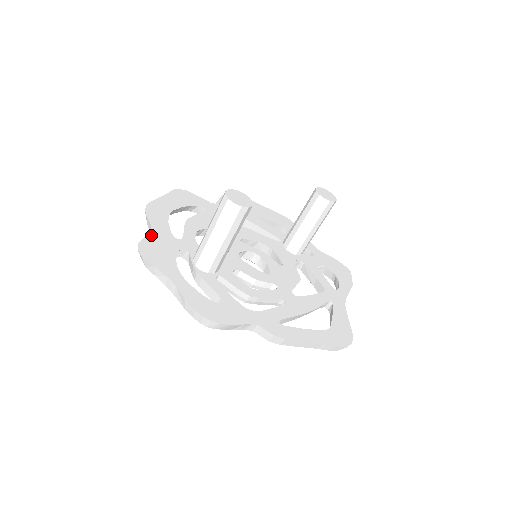
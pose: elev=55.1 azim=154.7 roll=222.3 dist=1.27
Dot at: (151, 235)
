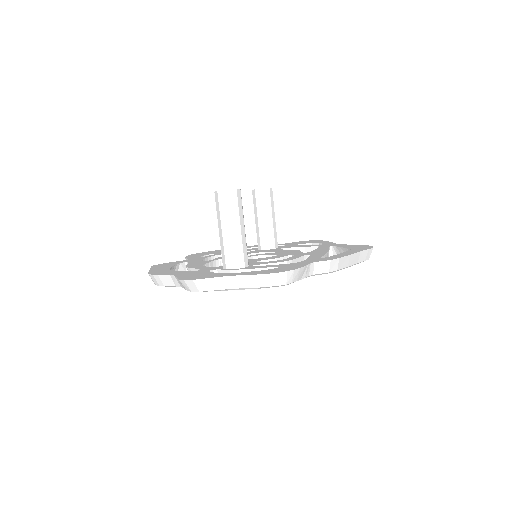
Dot at: (179, 276)
